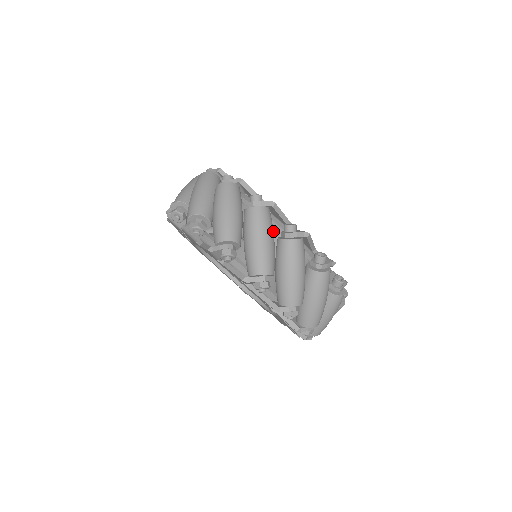
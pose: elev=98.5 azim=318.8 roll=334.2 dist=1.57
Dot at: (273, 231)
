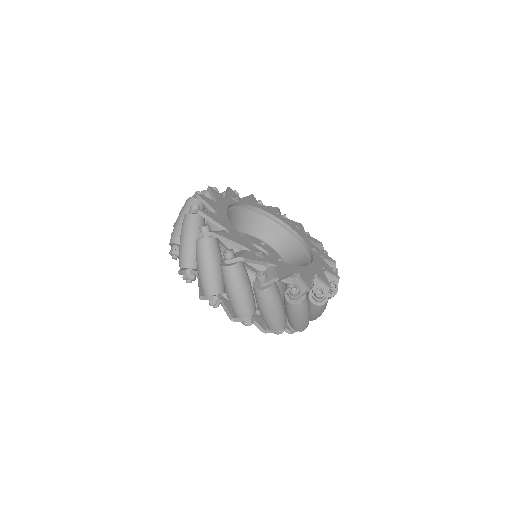
Dot at: (218, 257)
